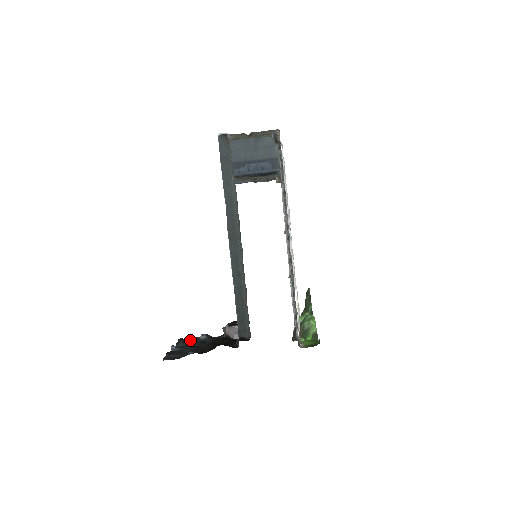
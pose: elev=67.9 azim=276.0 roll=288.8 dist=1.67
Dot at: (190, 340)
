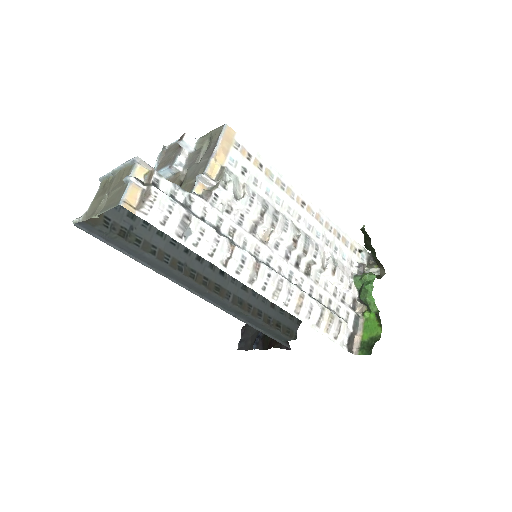
Dot at: occluded
